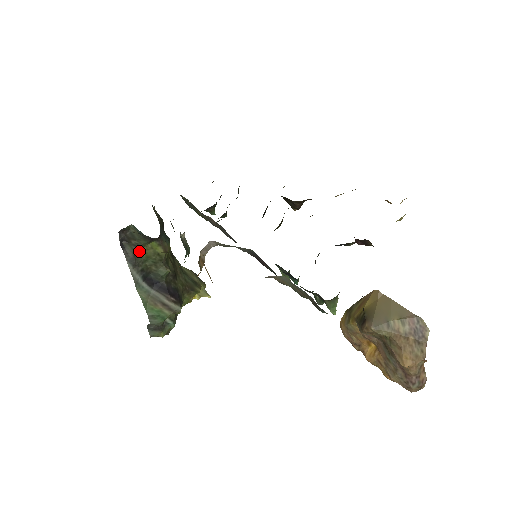
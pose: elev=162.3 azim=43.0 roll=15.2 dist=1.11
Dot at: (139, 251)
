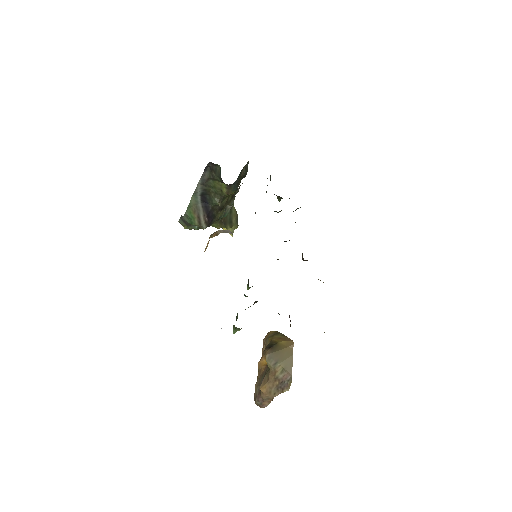
Dot at: (213, 180)
